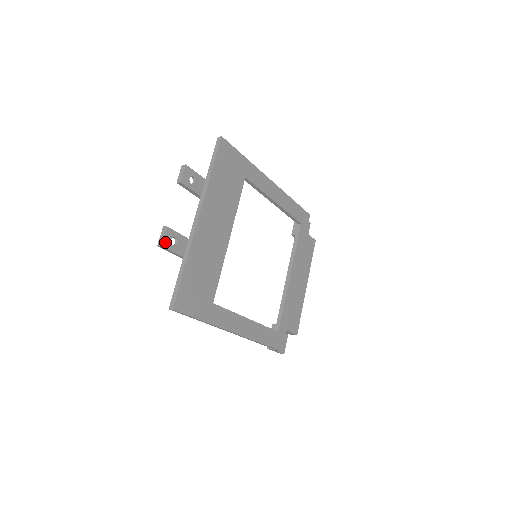
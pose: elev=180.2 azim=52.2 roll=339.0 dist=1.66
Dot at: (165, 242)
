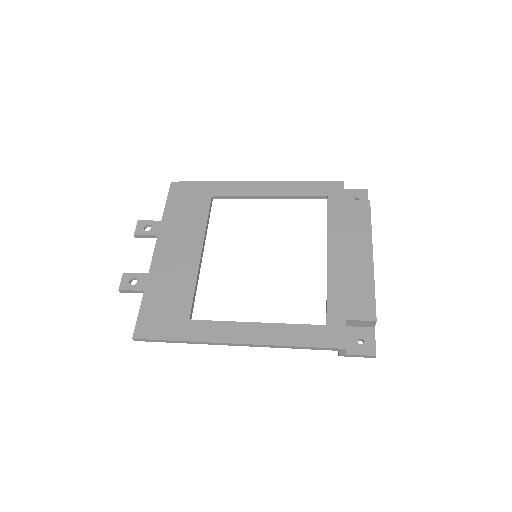
Dot at: (123, 286)
